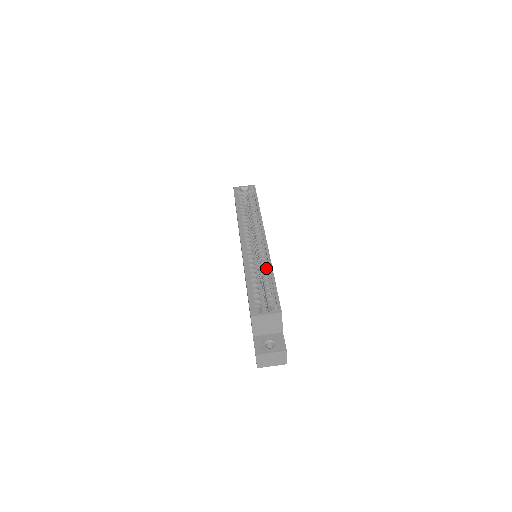
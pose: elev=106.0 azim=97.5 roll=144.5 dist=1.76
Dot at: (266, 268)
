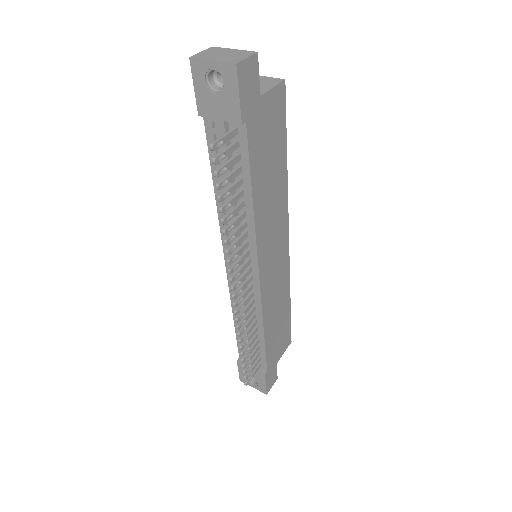
Dot at: occluded
